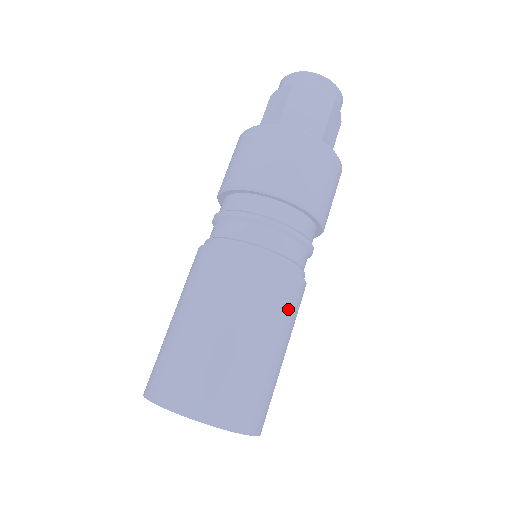
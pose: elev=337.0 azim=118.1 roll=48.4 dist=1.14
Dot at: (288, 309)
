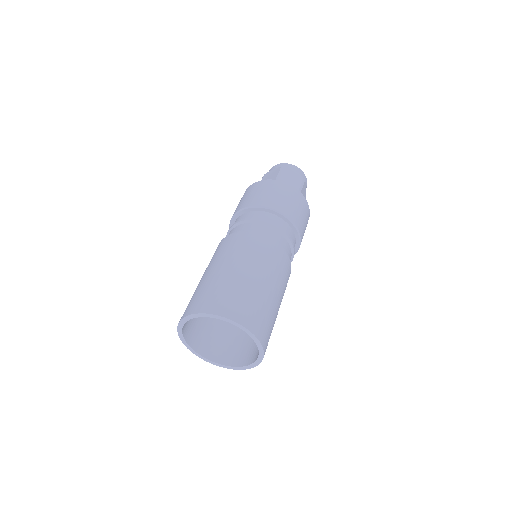
Dot at: (284, 277)
